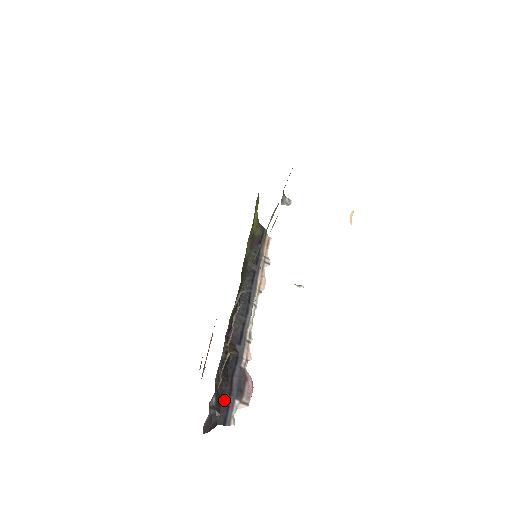
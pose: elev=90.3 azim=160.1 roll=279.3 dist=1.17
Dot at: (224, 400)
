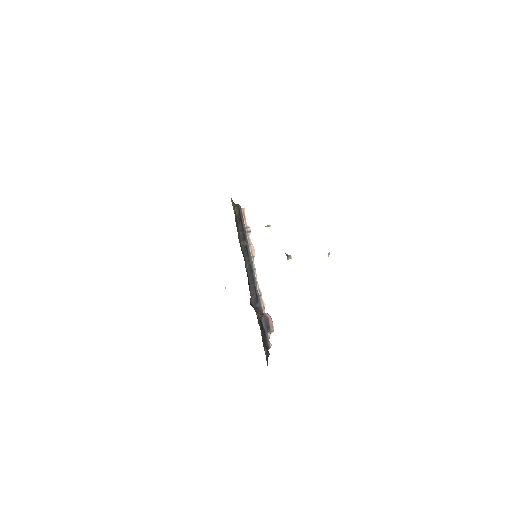
Dot at: occluded
